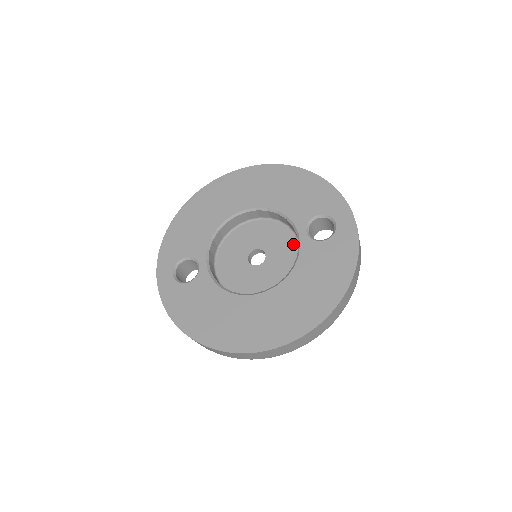
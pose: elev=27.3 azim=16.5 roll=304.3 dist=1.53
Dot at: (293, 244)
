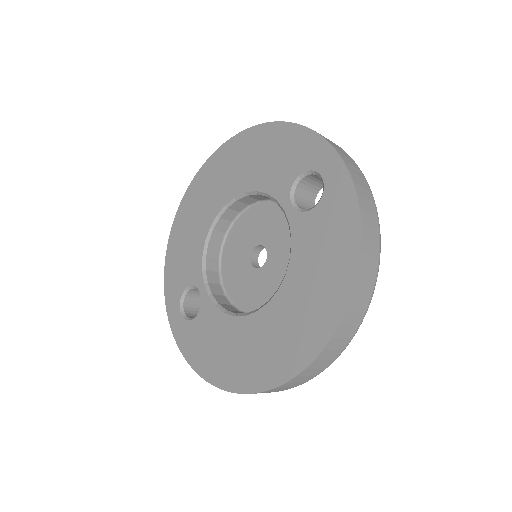
Dot at: occluded
